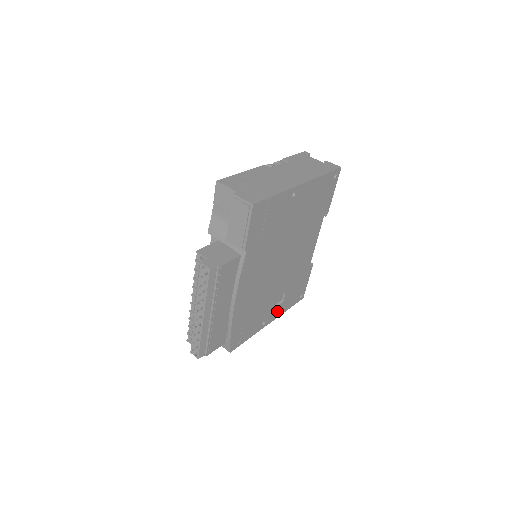
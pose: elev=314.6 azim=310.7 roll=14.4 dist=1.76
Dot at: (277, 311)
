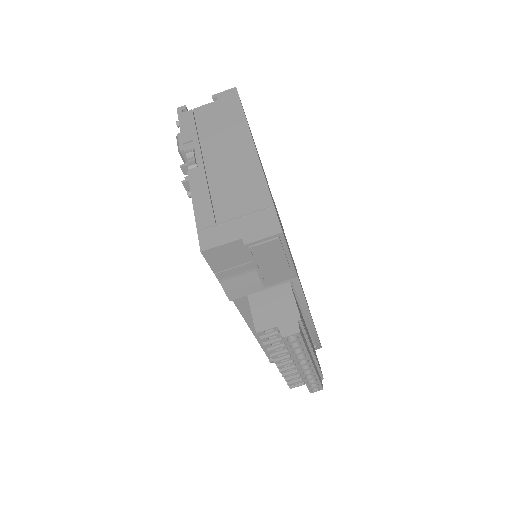
Dot at: occluded
